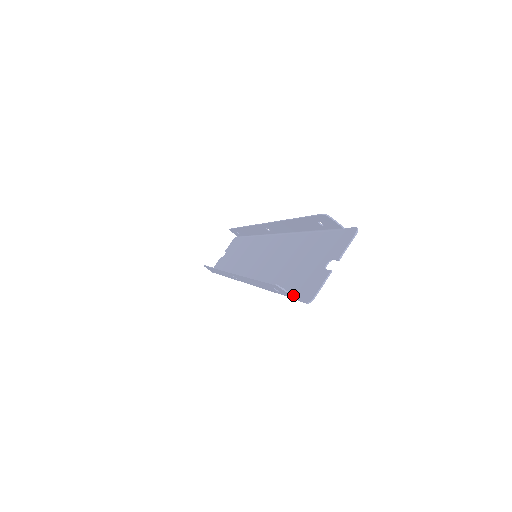
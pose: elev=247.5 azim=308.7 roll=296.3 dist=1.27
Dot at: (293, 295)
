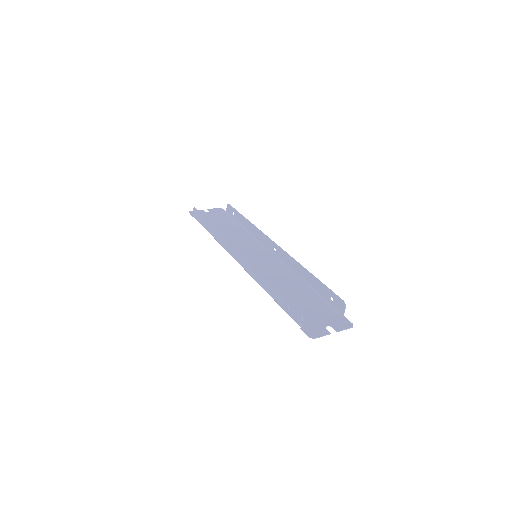
Dot at: (297, 321)
